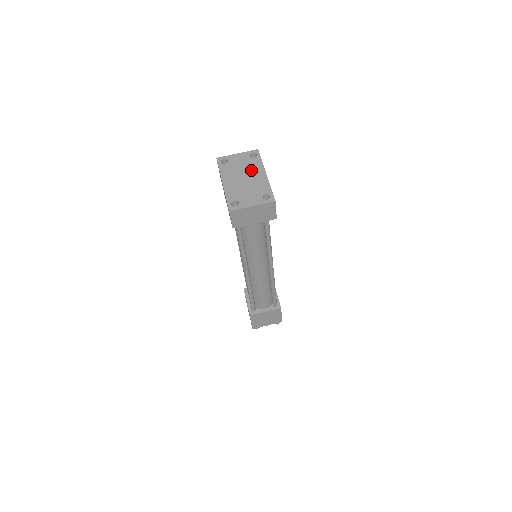
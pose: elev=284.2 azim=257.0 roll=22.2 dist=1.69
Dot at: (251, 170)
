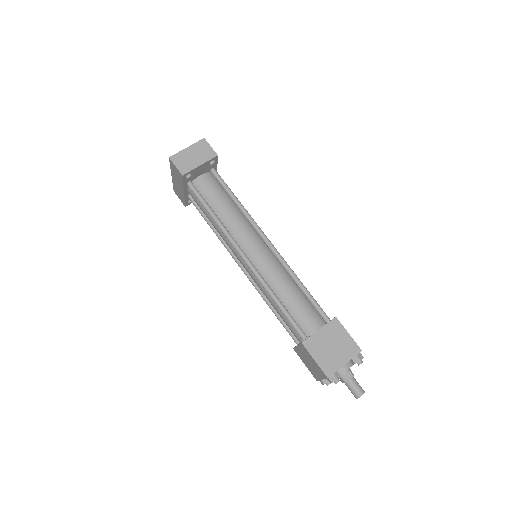
Dot at: occluded
